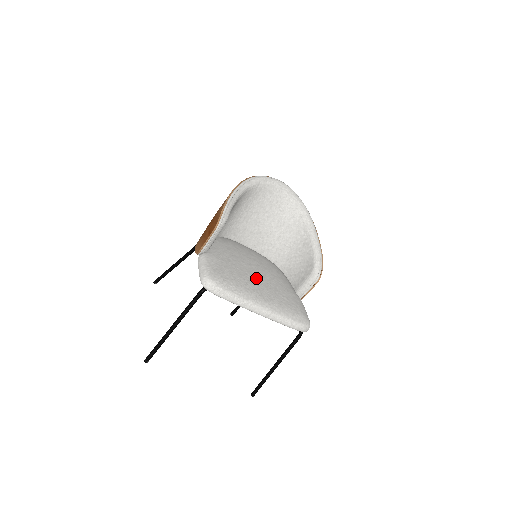
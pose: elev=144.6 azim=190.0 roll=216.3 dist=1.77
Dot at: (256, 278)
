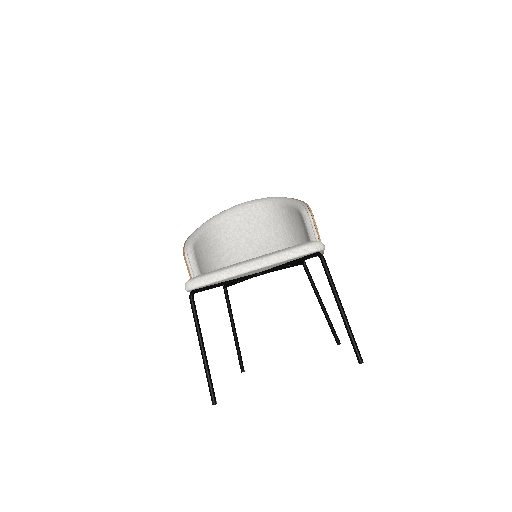
Dot at: occluded
